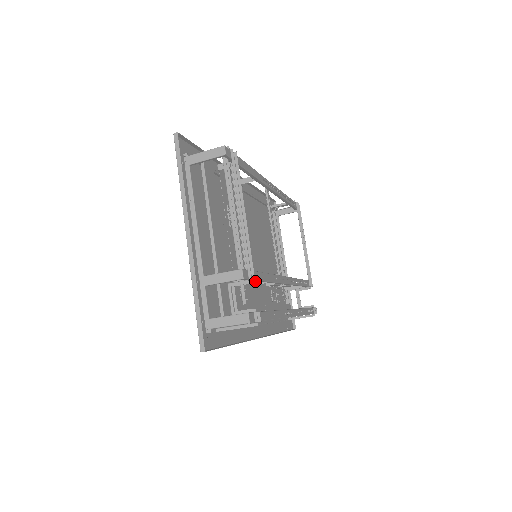
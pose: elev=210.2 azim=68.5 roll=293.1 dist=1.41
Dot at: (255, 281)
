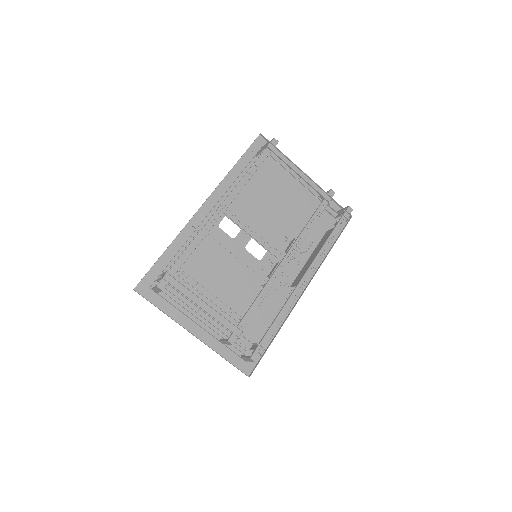
Dot at: (262, 286)
